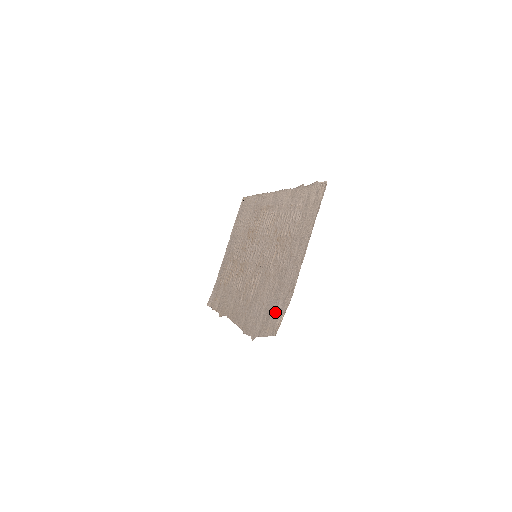
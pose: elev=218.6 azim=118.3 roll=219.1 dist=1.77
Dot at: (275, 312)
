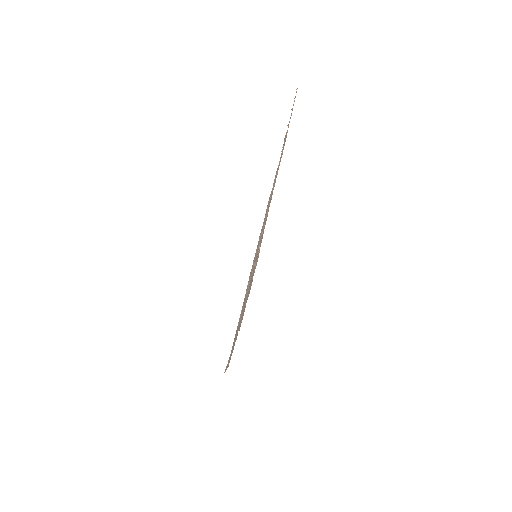
Dot at: occluded
